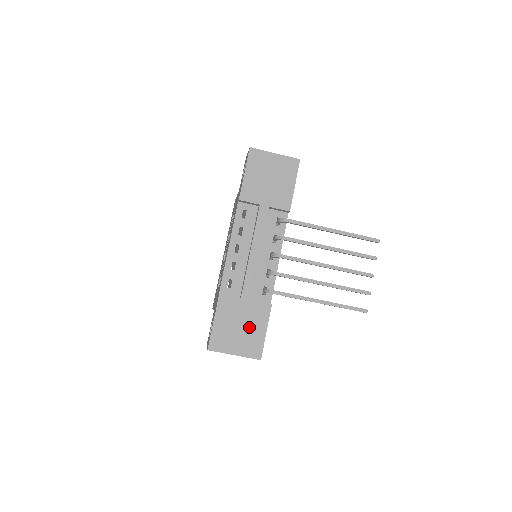
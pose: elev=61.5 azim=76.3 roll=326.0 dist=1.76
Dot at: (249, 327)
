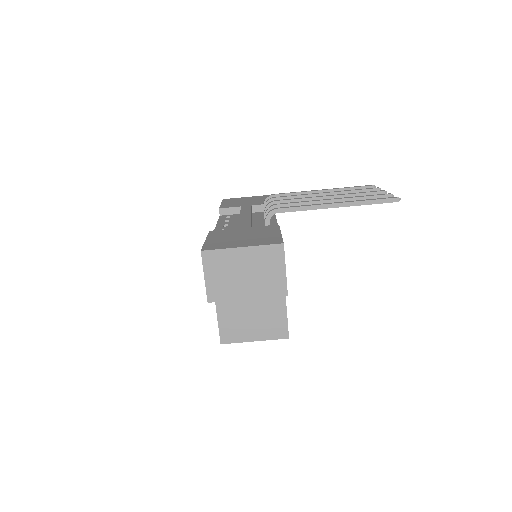
Dot at: (256, 235)
